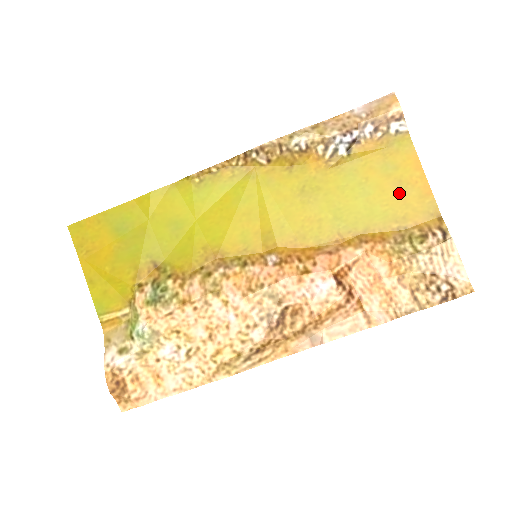
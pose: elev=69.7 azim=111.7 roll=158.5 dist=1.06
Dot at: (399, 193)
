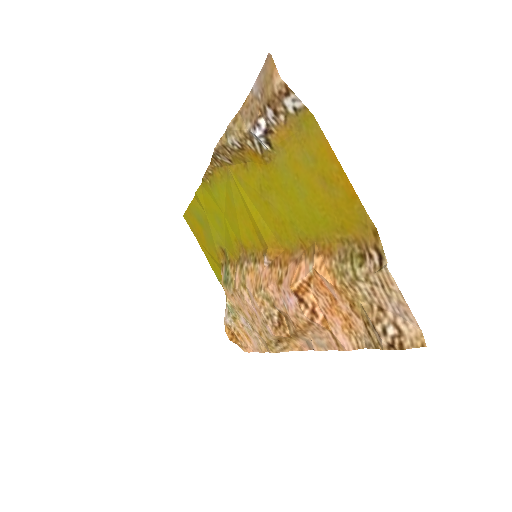
Dot at: (328, 194)
